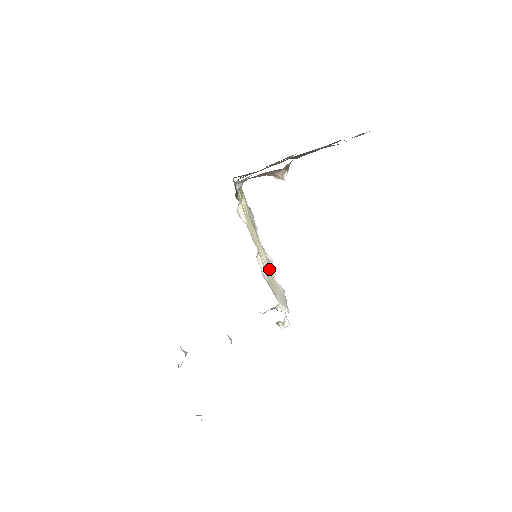
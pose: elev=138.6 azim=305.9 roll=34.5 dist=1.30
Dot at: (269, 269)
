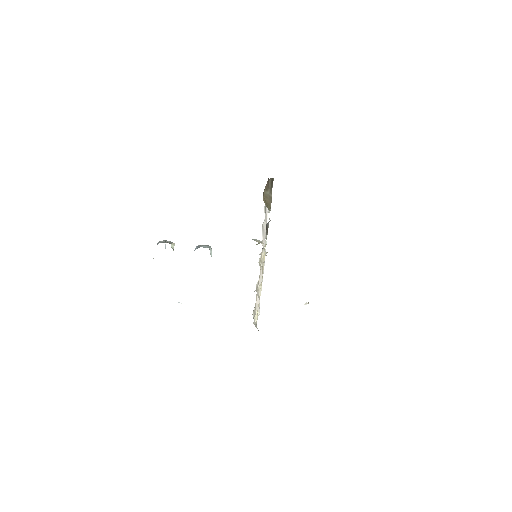
Dot at: (262, 249)
